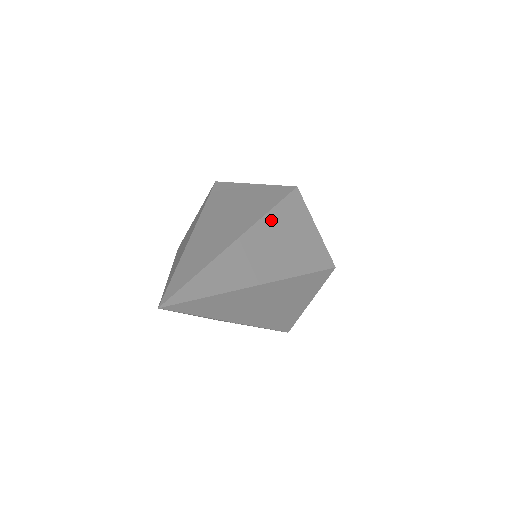
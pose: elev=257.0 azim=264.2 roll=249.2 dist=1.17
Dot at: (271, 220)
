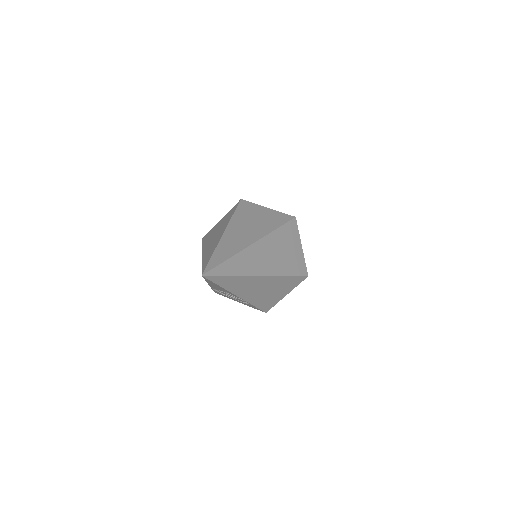
Dot at: (275, 236)
